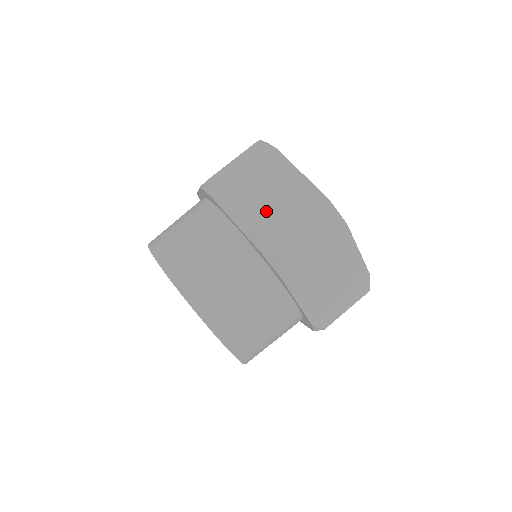
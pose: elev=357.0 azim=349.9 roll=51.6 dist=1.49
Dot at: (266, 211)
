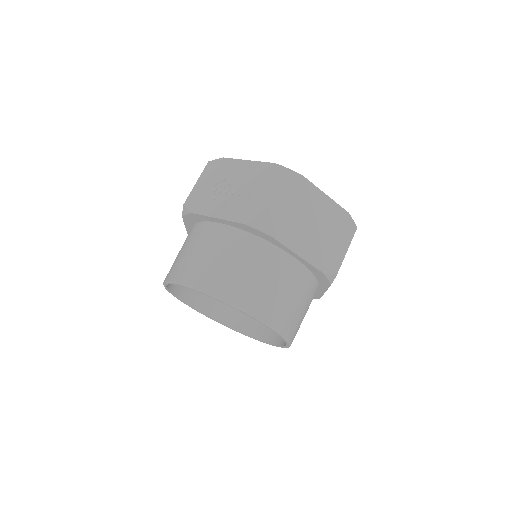
Dot at: (315, 237)
